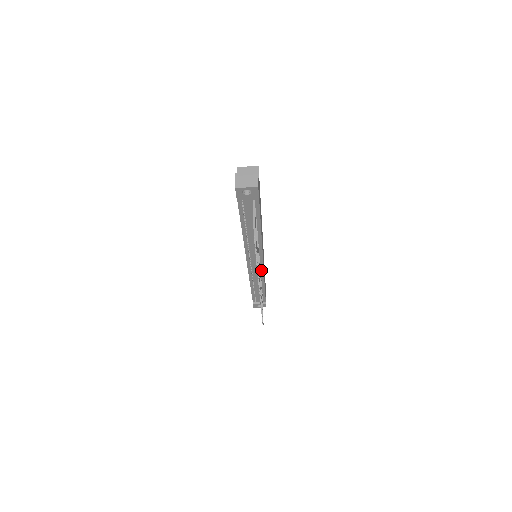
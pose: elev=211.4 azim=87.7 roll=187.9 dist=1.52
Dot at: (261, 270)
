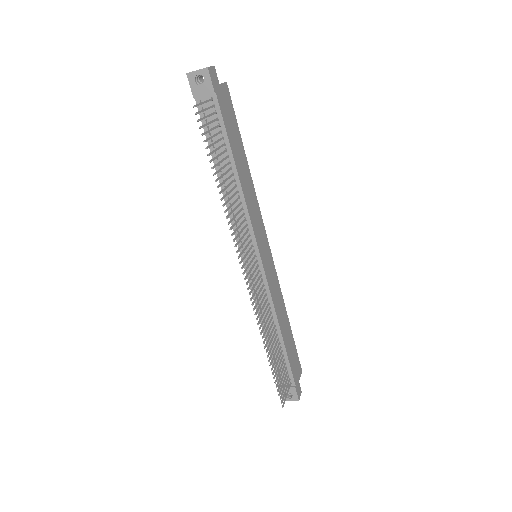
Dot at: (264, 280)
